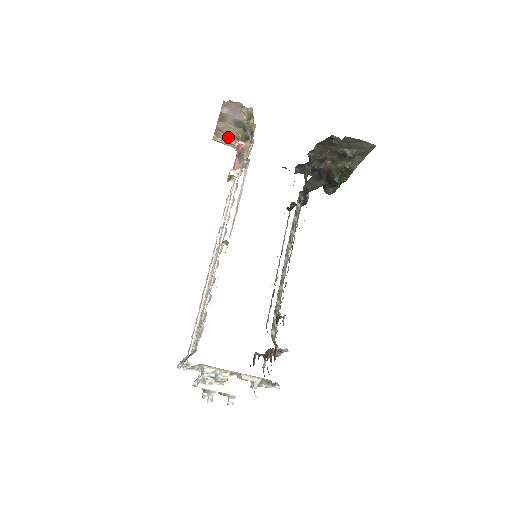
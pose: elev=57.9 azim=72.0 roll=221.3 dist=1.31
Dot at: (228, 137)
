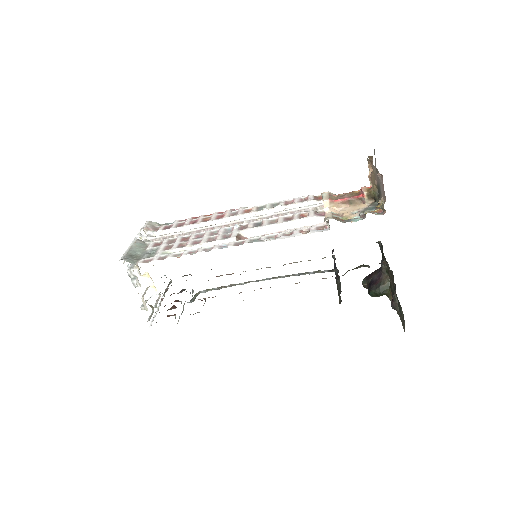
Dot at: occluded
